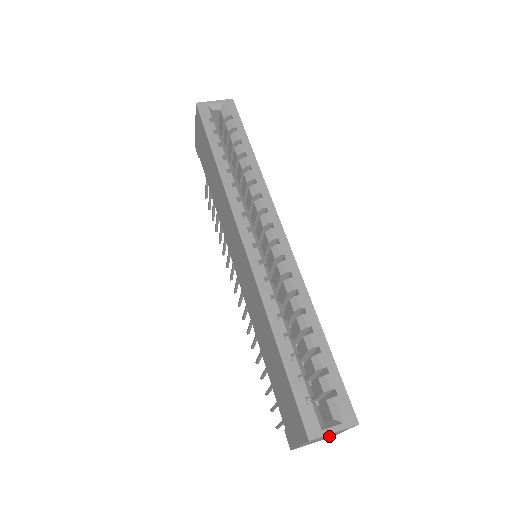
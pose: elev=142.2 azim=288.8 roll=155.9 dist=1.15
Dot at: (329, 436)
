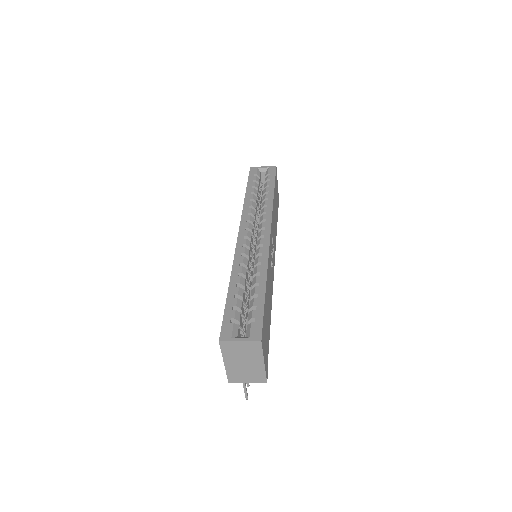
Dot at: (253, 367)
